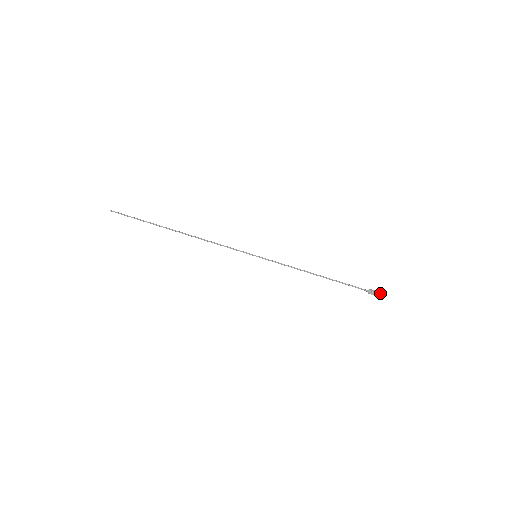
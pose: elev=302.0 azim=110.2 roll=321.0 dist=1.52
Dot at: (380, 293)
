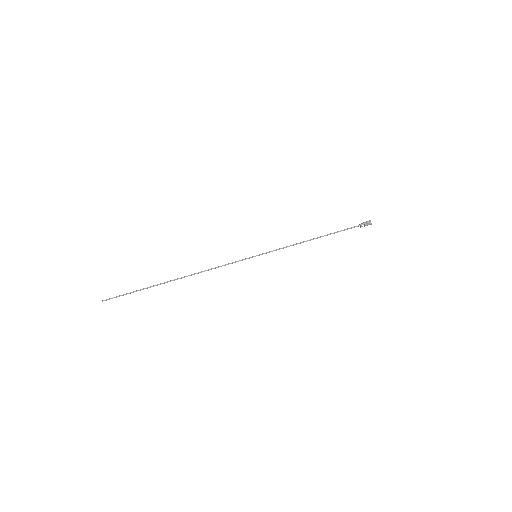
Dot at: (370, 224)
